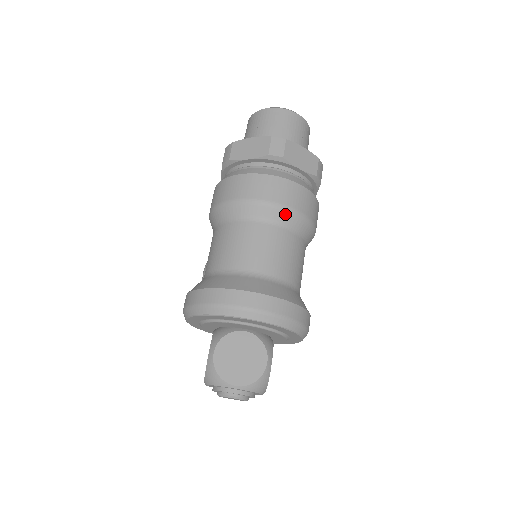
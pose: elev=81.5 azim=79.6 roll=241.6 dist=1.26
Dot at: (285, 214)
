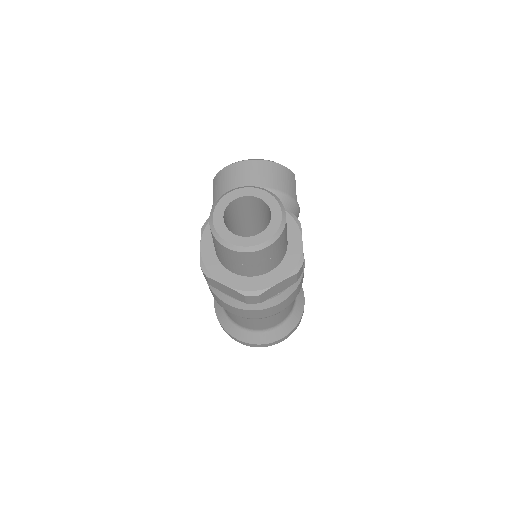
Dot at: (272, 315)
